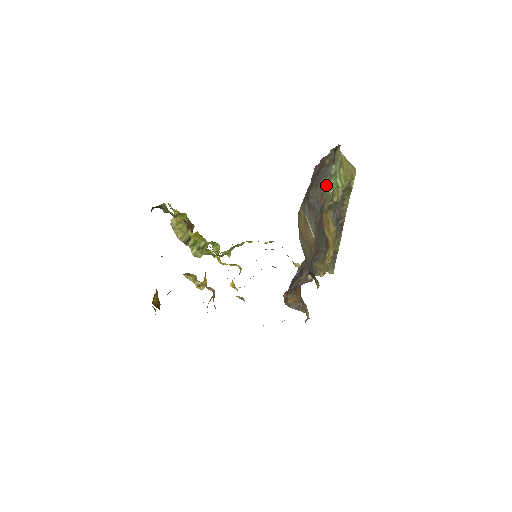
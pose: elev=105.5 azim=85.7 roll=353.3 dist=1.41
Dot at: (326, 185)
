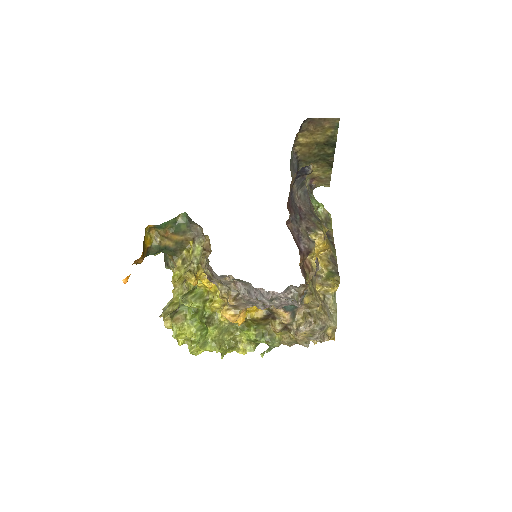
Dot at: occluded
